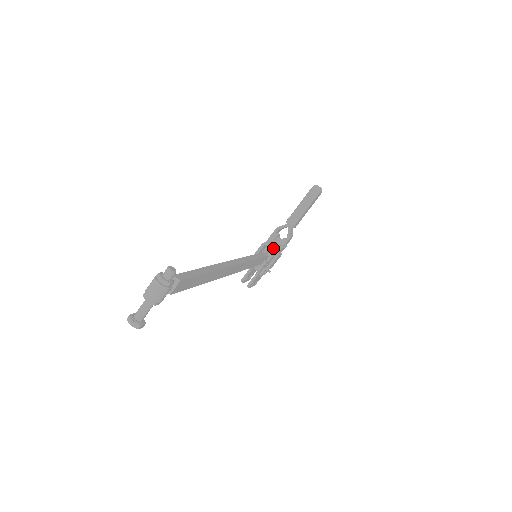
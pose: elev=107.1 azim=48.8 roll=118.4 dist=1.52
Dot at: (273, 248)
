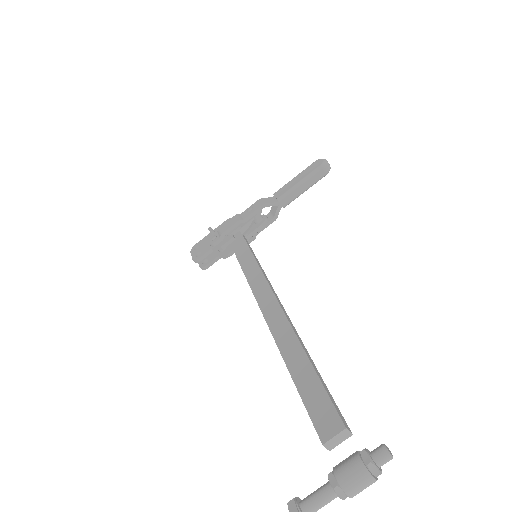
Dot at: (255, 230)
